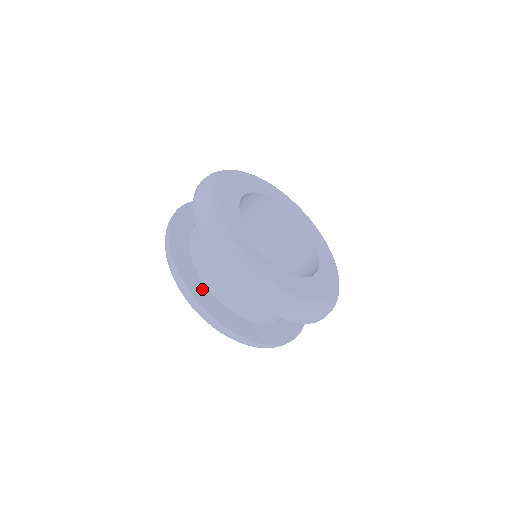
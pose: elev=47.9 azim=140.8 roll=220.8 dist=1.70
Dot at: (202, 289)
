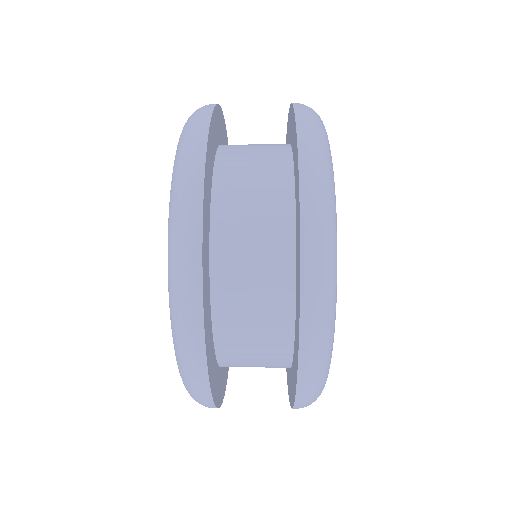
Dot at: (225, 369)
